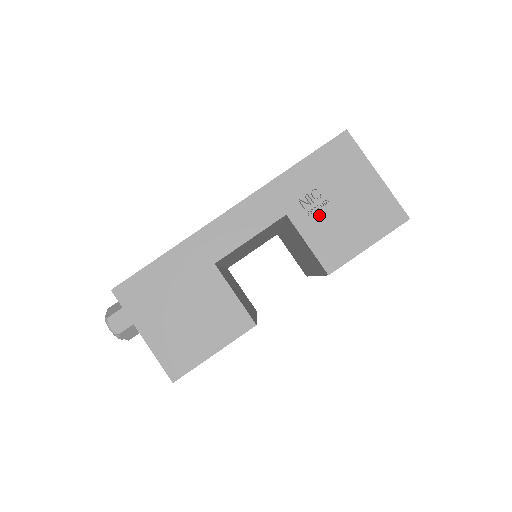
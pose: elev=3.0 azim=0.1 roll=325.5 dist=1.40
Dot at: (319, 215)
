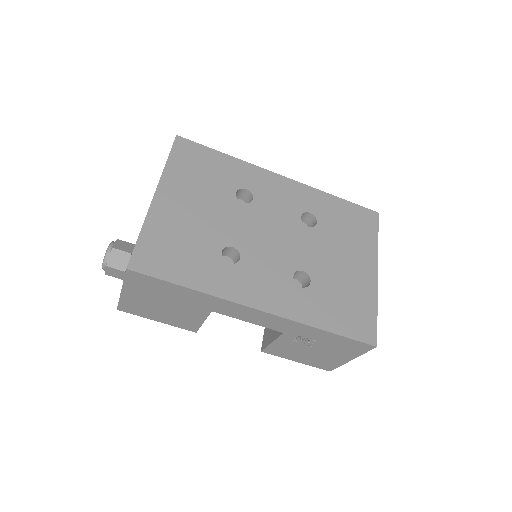
Dot at: (298, 344)
